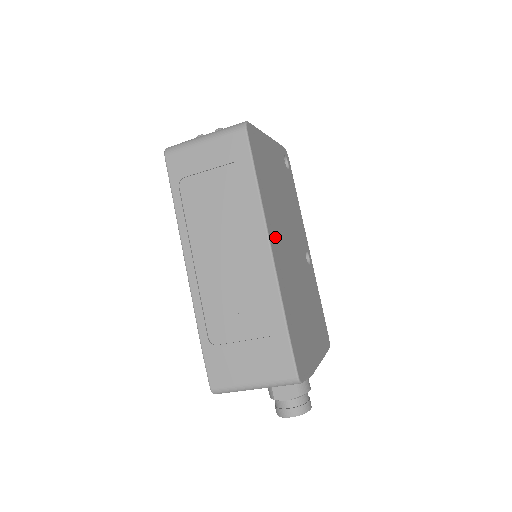
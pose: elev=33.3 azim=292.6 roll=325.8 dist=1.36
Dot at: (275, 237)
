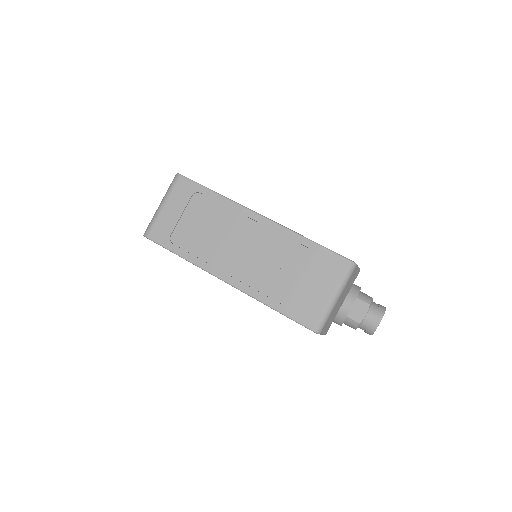
Dot at: occluded
